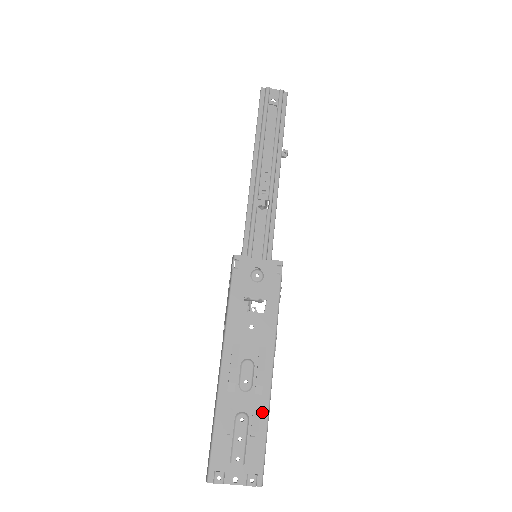
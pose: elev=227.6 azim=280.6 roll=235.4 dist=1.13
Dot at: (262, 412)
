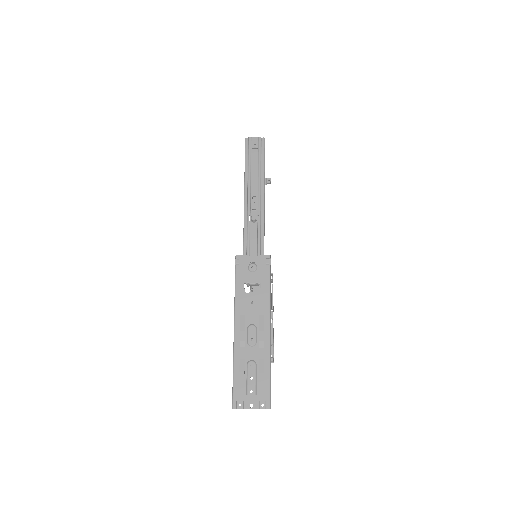
Dot at: (265, 359)
